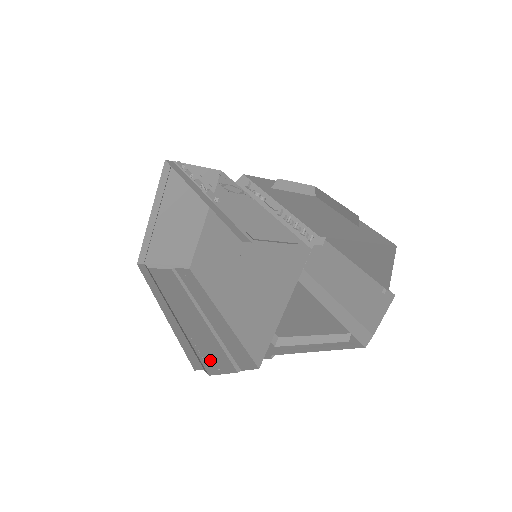
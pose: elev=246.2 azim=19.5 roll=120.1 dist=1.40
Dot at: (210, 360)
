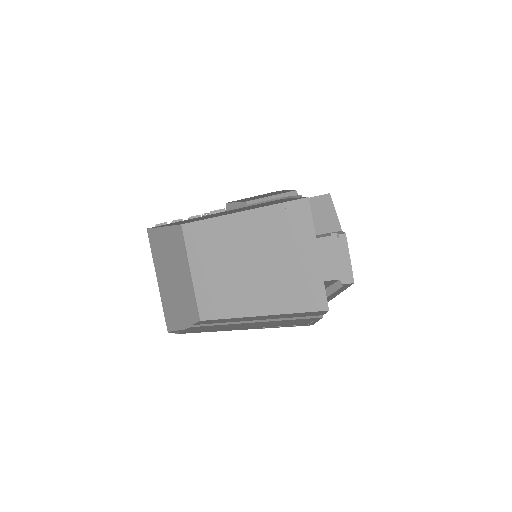
Dot at: occluded
